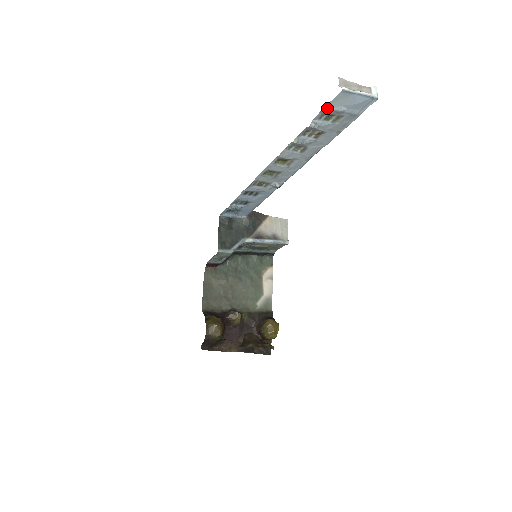
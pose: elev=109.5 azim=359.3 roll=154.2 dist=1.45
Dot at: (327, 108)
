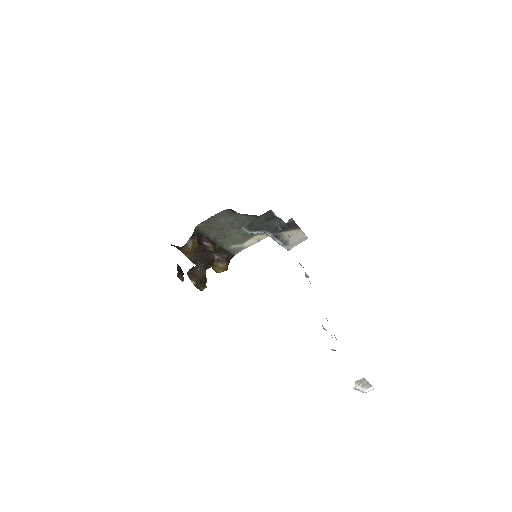
Dot at: occluded
